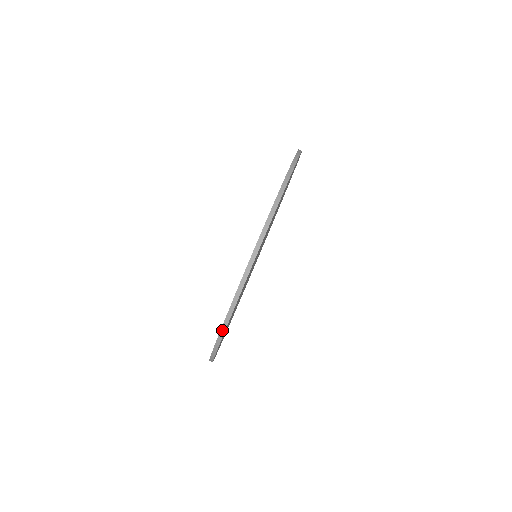
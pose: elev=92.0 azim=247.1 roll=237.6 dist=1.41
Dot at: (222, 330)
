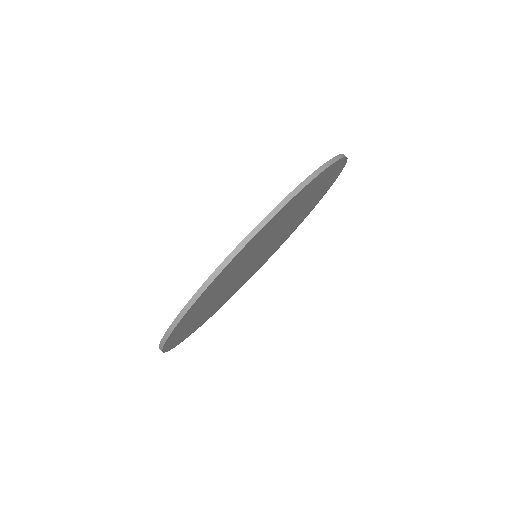
Dot at: (166, 334)
